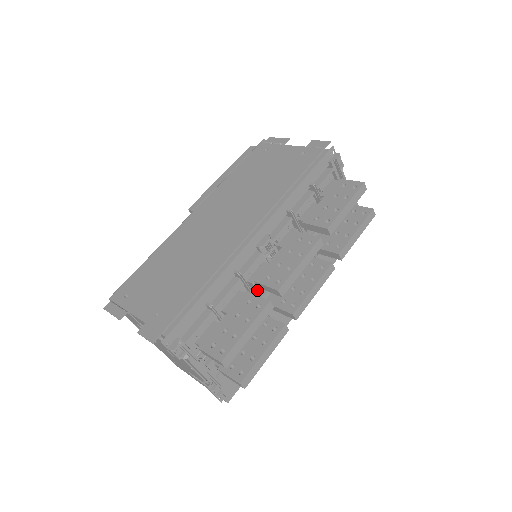
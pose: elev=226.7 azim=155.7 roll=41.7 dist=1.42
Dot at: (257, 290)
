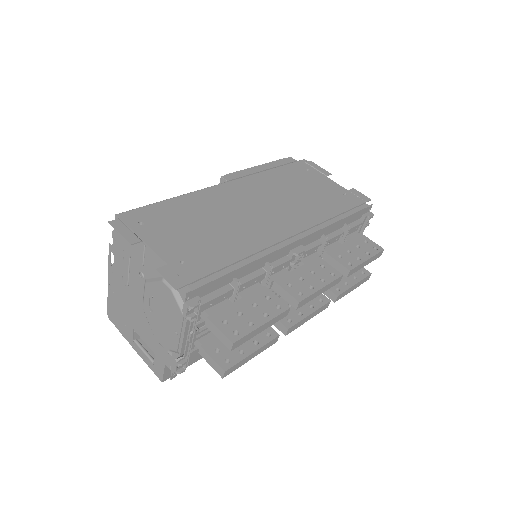
Dot at: occluded
